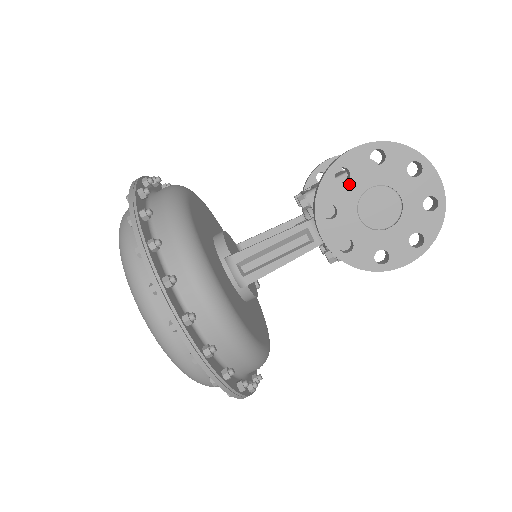
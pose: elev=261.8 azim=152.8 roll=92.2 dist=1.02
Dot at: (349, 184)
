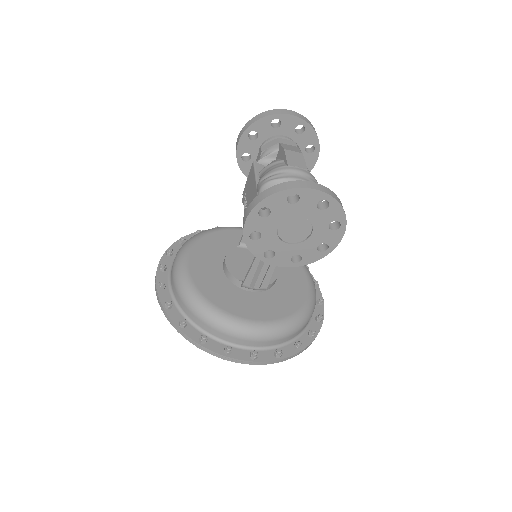
Dot at: (264, 236)
